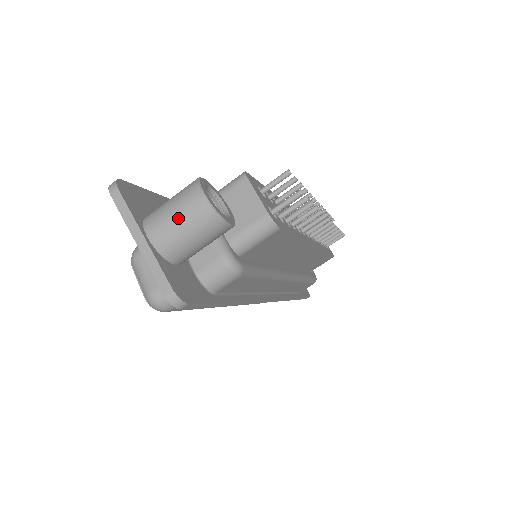
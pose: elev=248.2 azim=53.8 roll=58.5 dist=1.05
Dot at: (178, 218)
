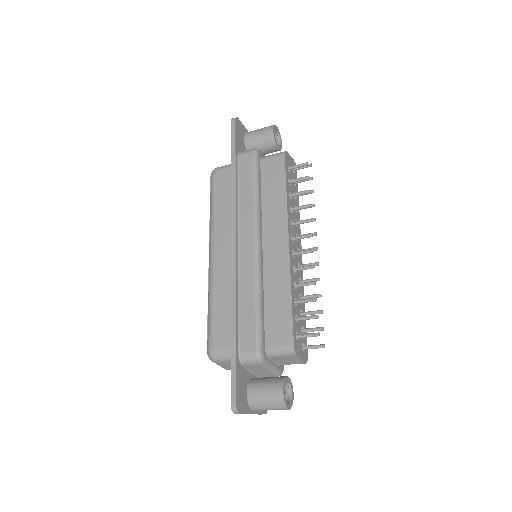
Dot at: occluded
